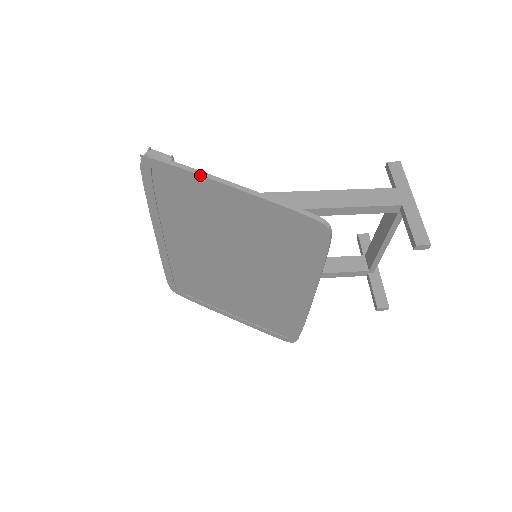
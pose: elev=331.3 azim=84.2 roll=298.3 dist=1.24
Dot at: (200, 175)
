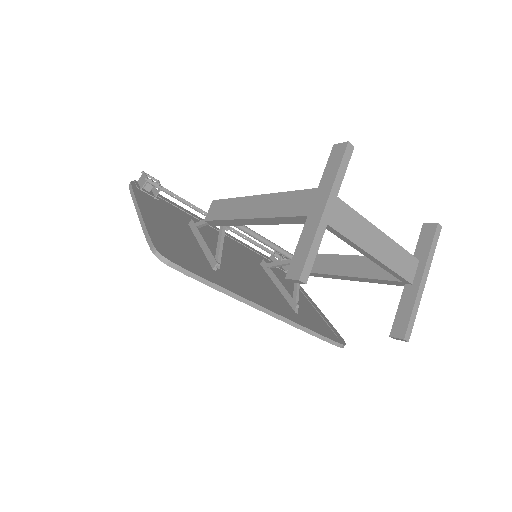
Dot at: (133, 201)
